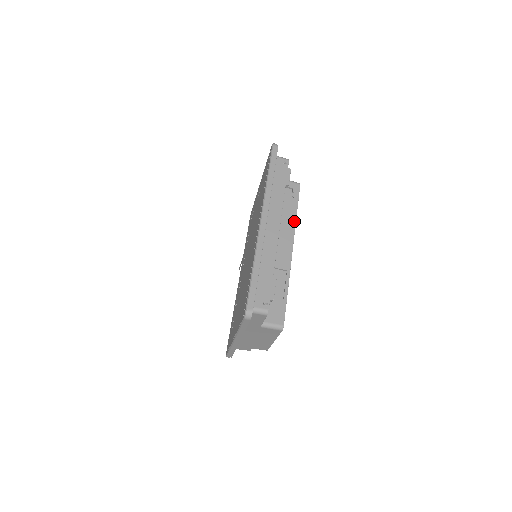
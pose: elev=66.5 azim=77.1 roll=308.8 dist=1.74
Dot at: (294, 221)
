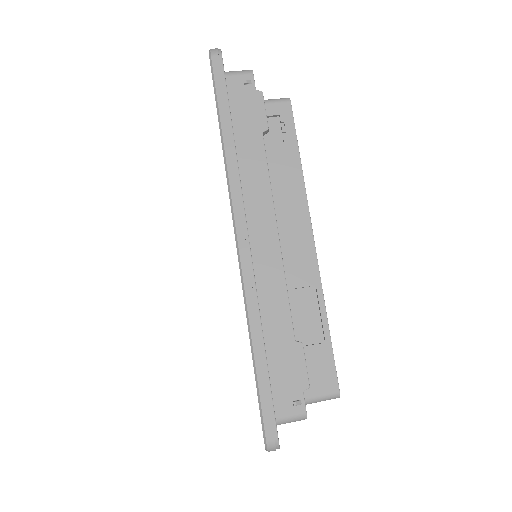
Dot at: (300, 182)
